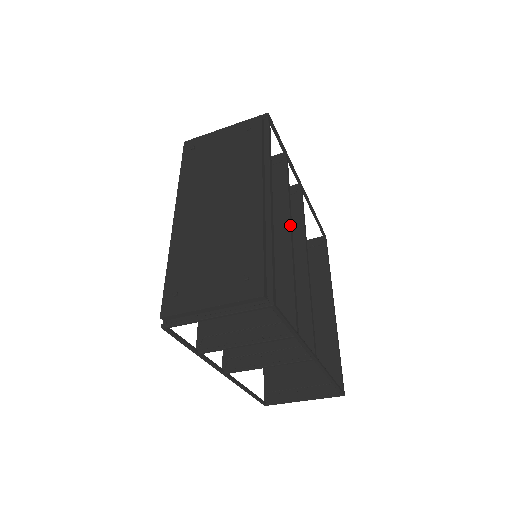
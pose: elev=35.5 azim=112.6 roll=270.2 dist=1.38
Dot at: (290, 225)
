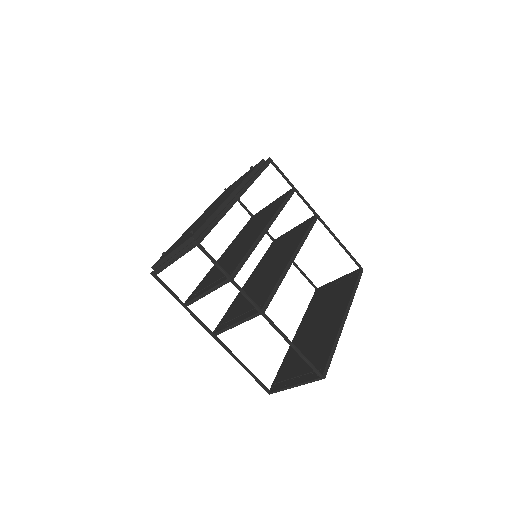
Dot at: (268, 223)
